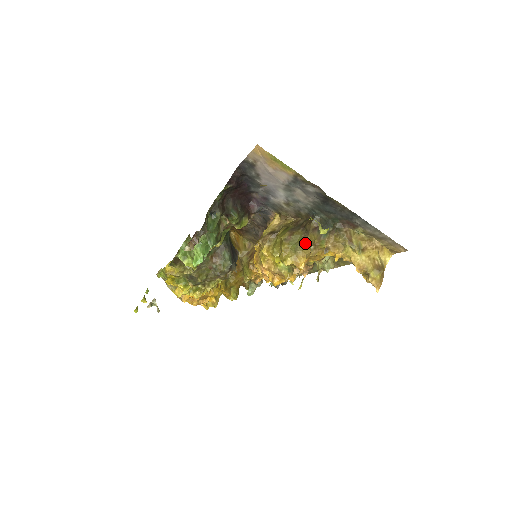
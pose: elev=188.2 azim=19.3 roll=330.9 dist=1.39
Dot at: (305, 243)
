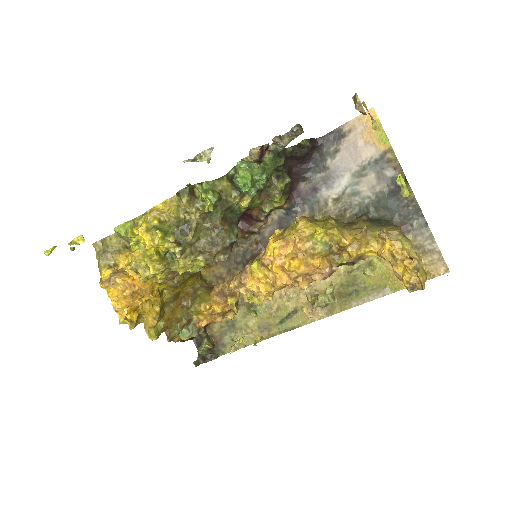
Dot at: (353, 228)
